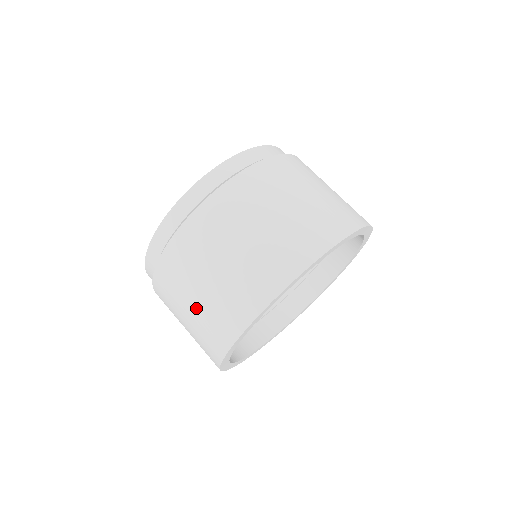
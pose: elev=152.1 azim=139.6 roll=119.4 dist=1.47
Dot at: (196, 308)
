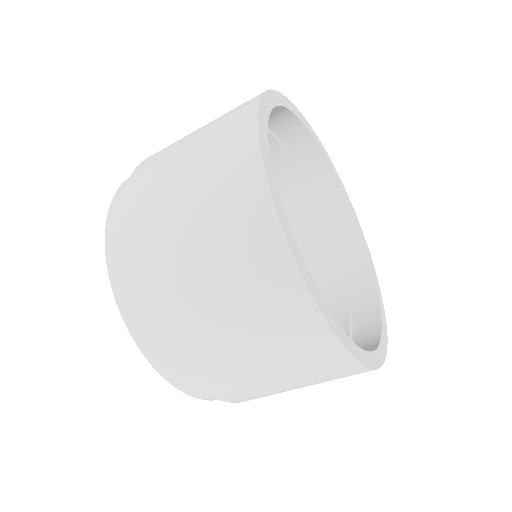
Dot at: (193, 198)
